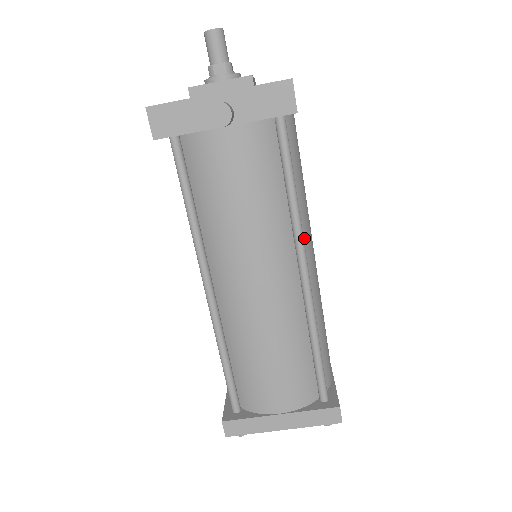
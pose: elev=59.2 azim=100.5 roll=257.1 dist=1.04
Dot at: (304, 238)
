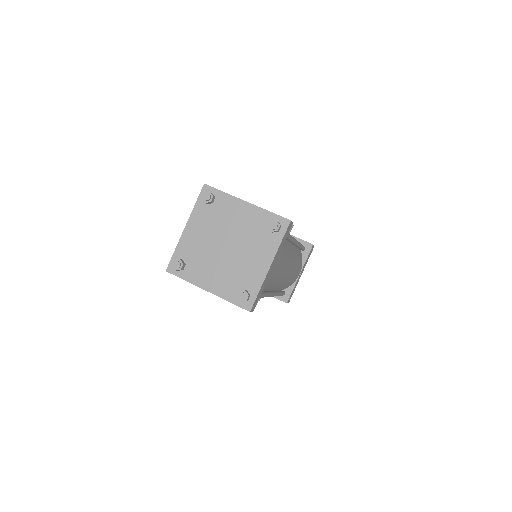
Dot at: (294, 253)
